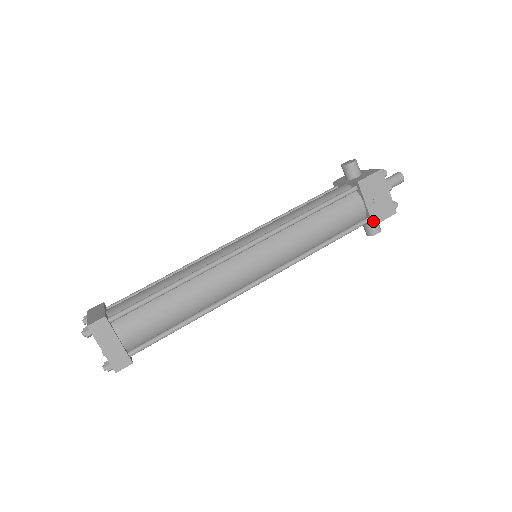
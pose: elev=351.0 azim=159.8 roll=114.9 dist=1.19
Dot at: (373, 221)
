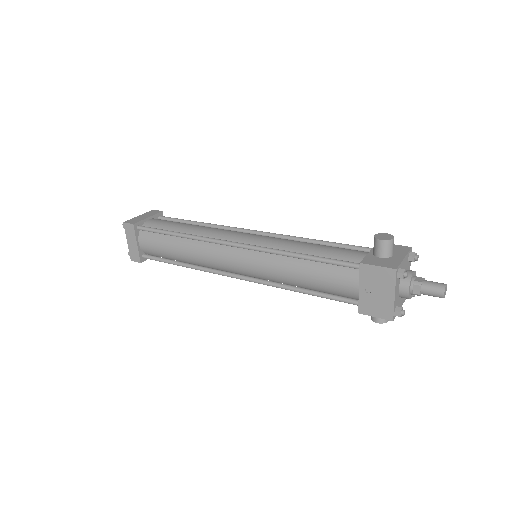
Dot at: (360, 309)
